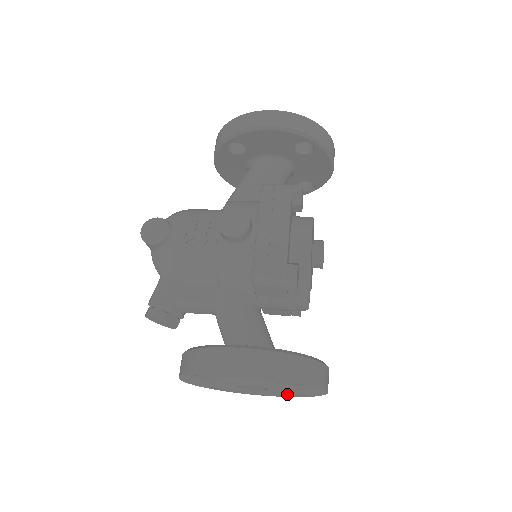
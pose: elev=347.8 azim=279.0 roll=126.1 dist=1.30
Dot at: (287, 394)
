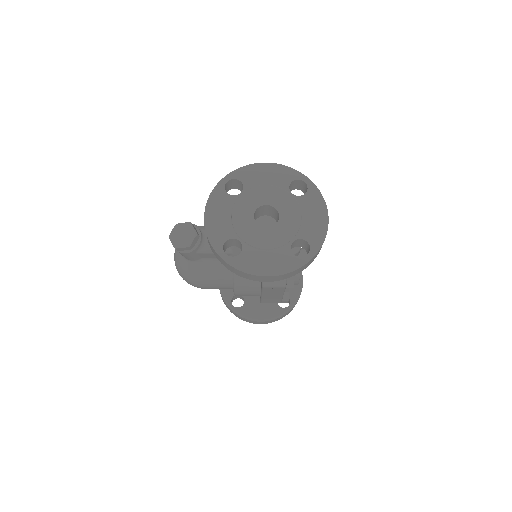
Dot at: (293, 254)
